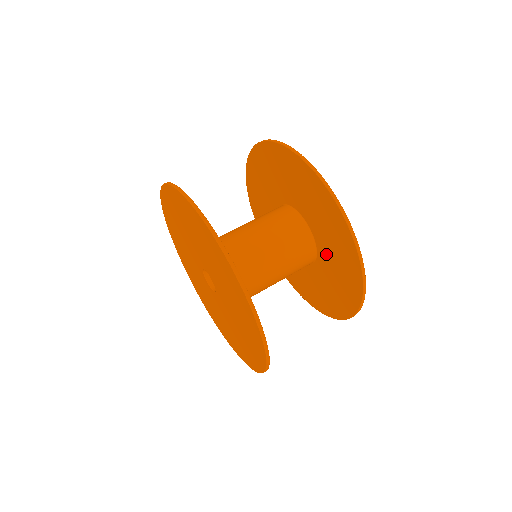
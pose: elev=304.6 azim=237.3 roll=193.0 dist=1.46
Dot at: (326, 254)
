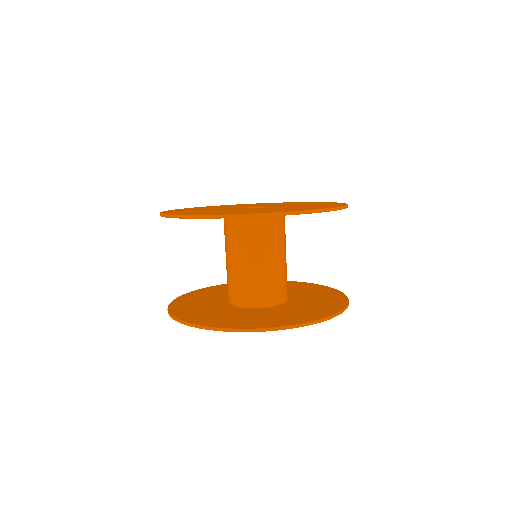
Dot at: occluded
